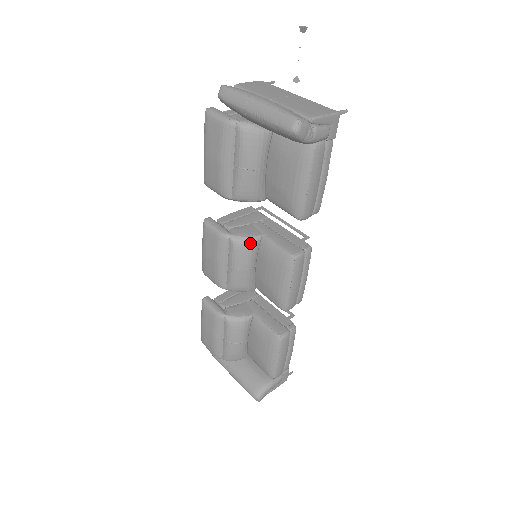
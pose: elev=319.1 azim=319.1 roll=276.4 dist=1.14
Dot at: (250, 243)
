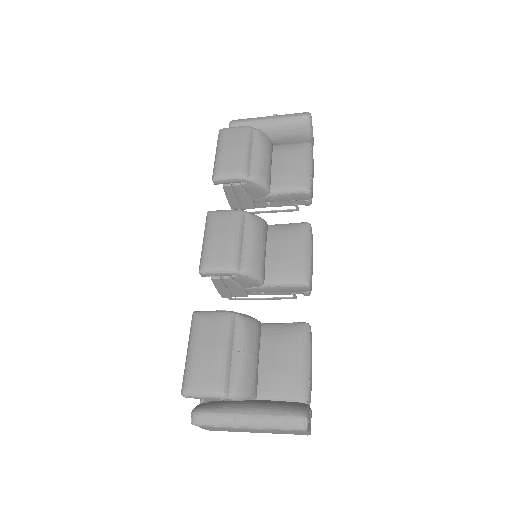
Dot at: (263, 221)
